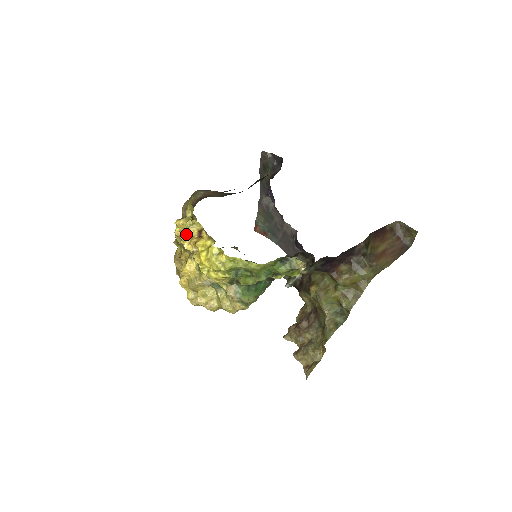
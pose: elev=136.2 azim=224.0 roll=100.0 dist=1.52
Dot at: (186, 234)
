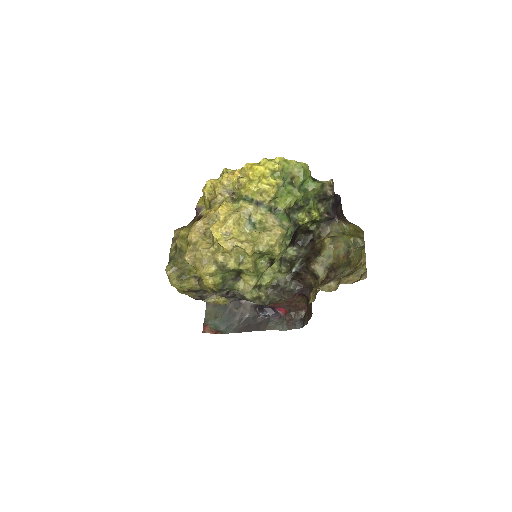
Dot at: (227, 173)
